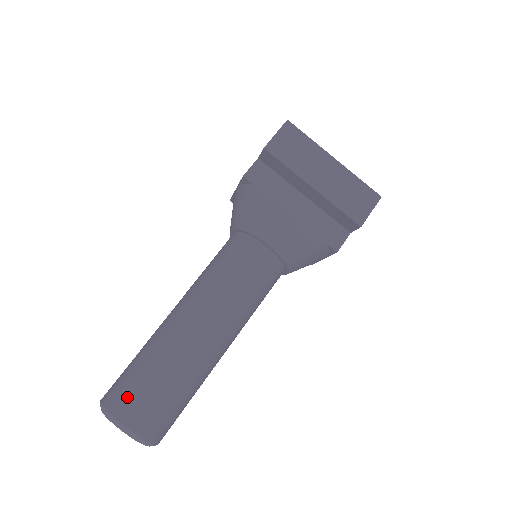
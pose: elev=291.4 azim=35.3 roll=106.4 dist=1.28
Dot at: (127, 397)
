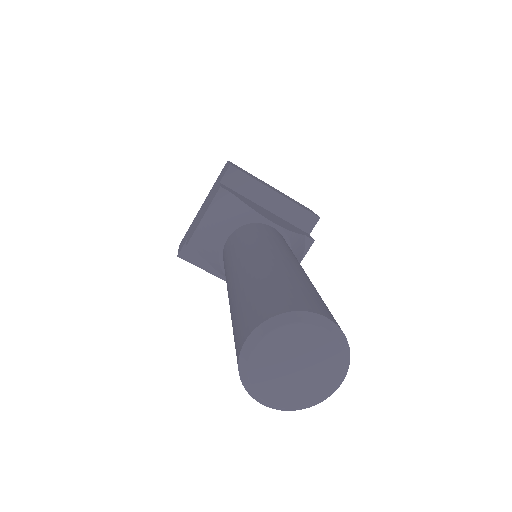
Dot at: (291, 297)
